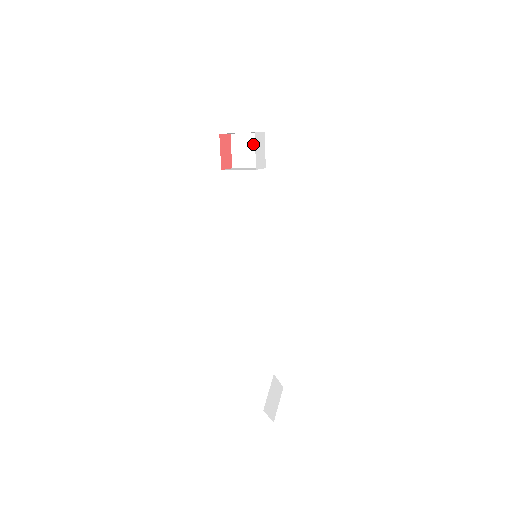
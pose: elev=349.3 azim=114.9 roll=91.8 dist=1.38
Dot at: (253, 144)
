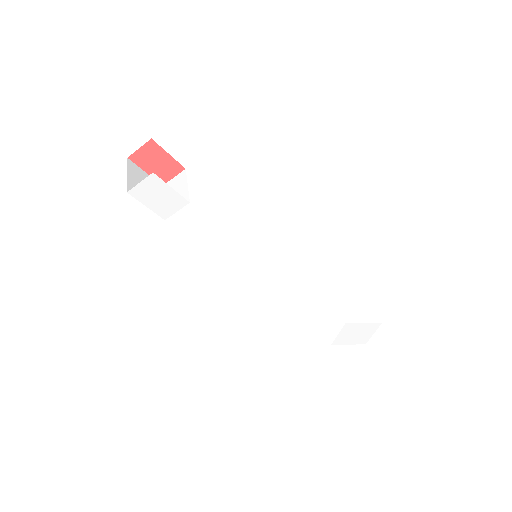
Dot at: occluded
